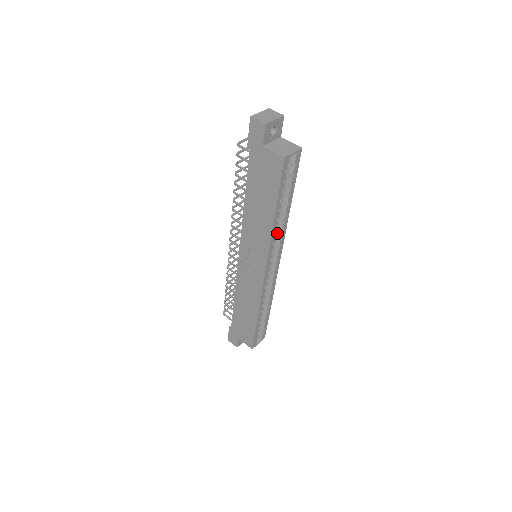
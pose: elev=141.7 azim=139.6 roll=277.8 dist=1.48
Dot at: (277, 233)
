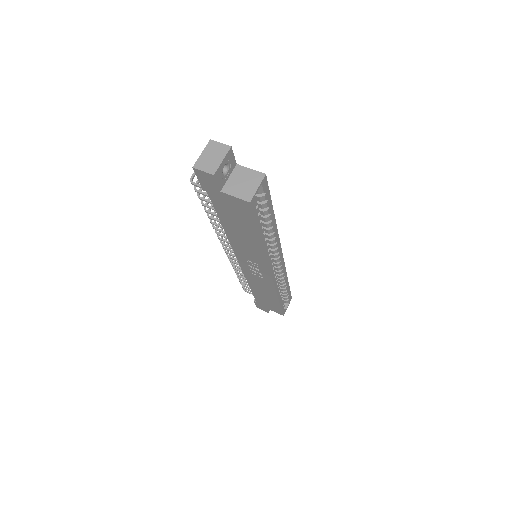
Dot at: (270, 242)
